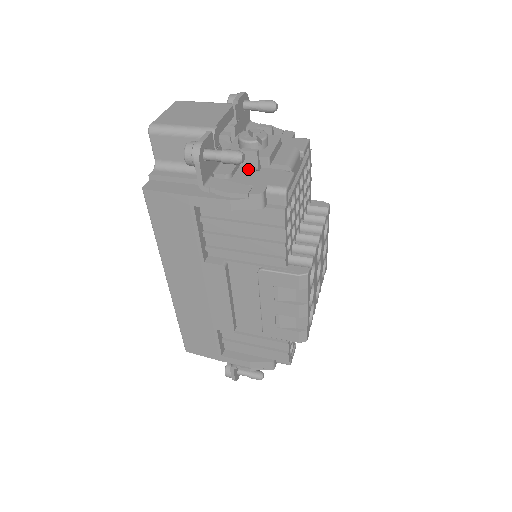
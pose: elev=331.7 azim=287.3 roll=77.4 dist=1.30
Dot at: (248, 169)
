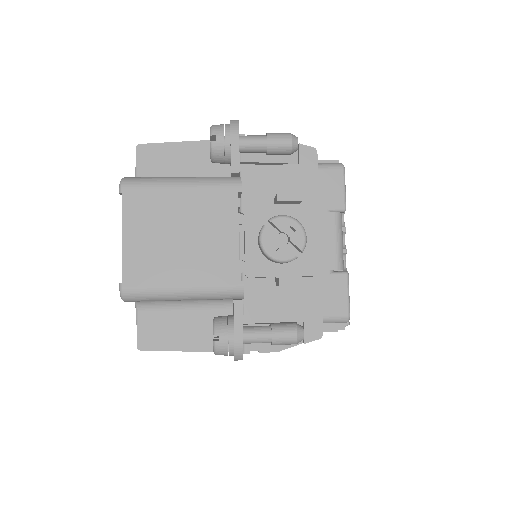
Dot at: occluded
